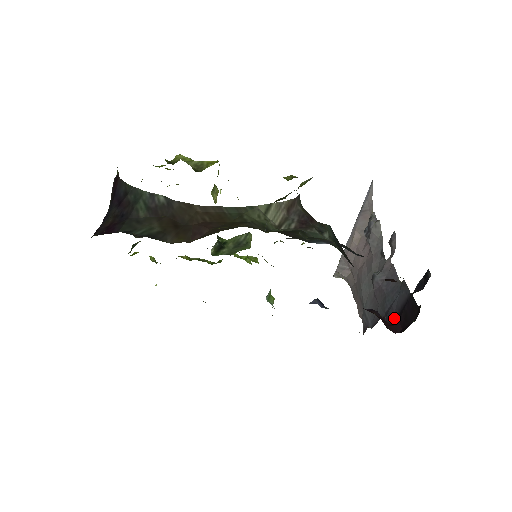
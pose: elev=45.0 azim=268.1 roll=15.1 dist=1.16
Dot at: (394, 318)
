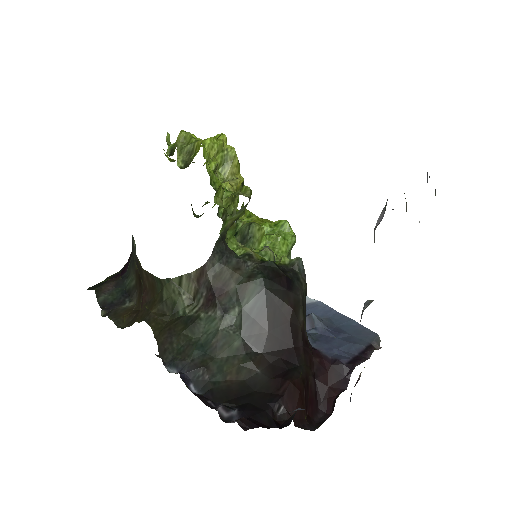
Dot at: (344, 388)
